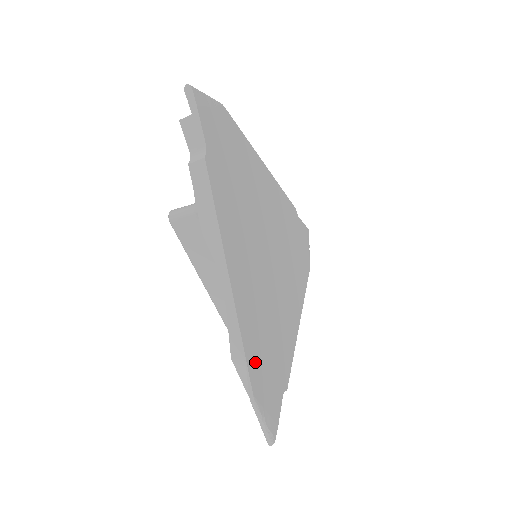
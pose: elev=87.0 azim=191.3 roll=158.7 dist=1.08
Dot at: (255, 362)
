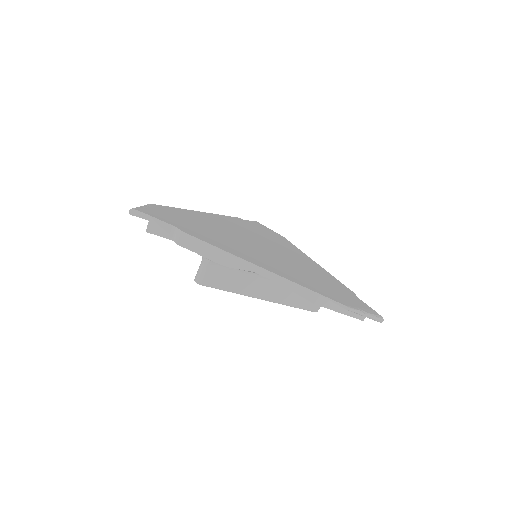
Dot at: (325, 293)
